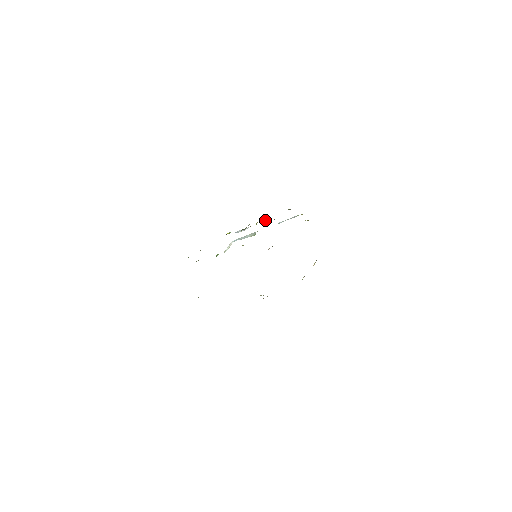
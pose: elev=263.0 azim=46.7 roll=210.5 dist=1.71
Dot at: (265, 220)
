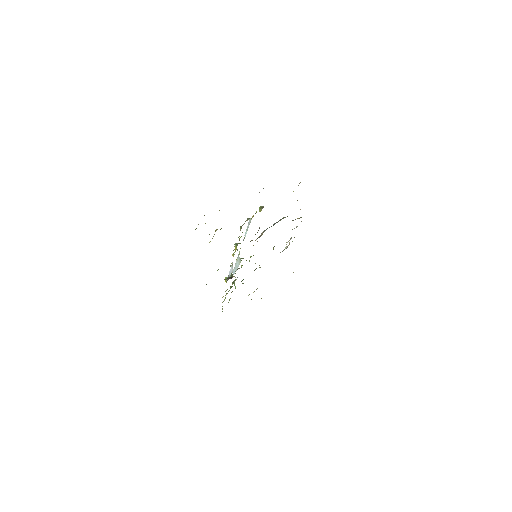
Dot at: occluded
